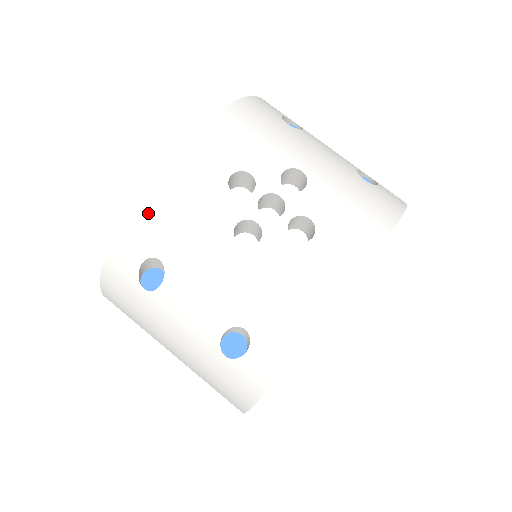
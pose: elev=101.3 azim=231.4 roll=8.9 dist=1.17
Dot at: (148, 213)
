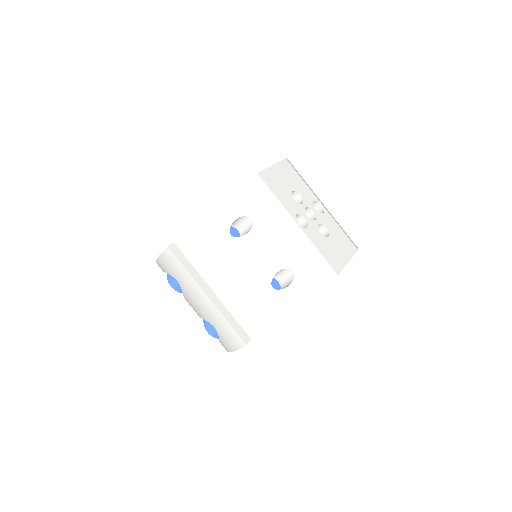
Dot at: (252, 191)
